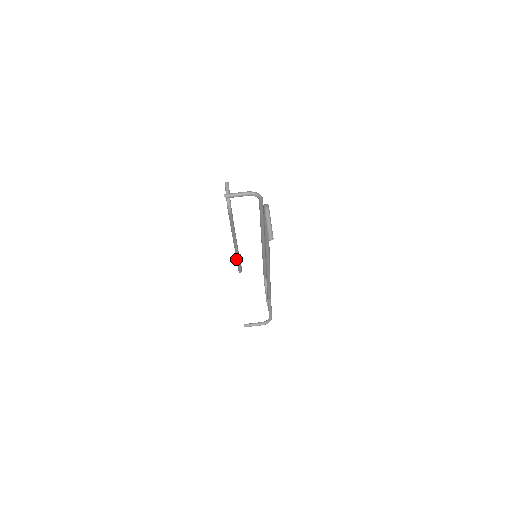
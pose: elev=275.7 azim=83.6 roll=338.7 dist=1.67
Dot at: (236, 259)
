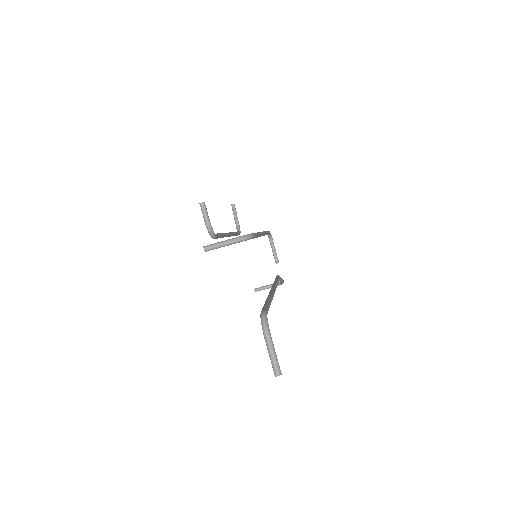
Dot at: occluded
